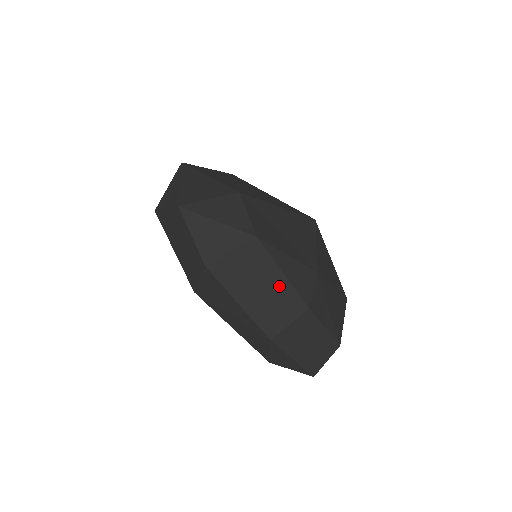
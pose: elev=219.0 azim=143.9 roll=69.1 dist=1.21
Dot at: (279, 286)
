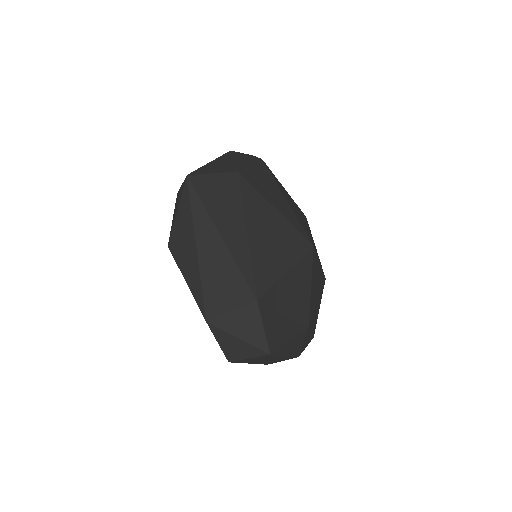
Dot at: (280, 358)
